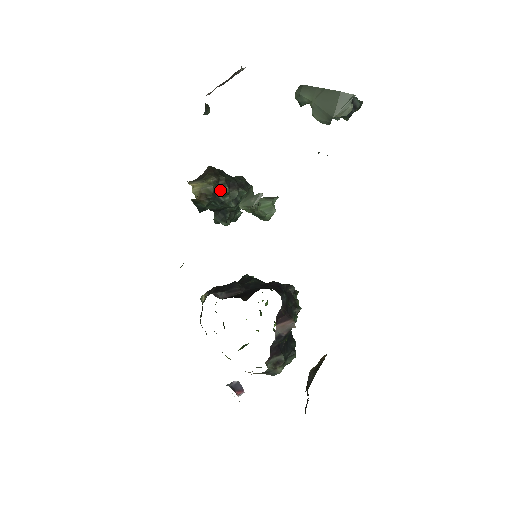
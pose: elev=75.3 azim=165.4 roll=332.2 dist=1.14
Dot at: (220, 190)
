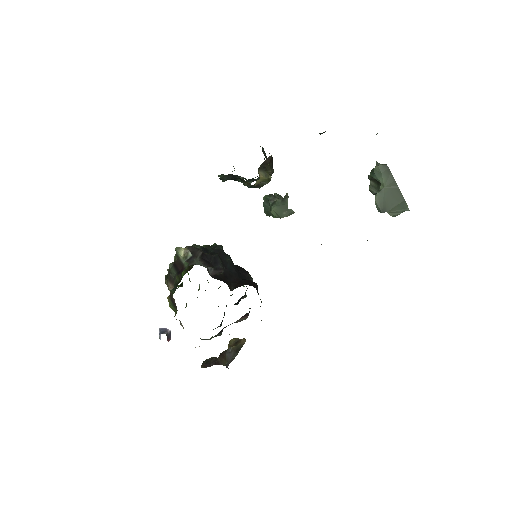
Dot at: occluded
